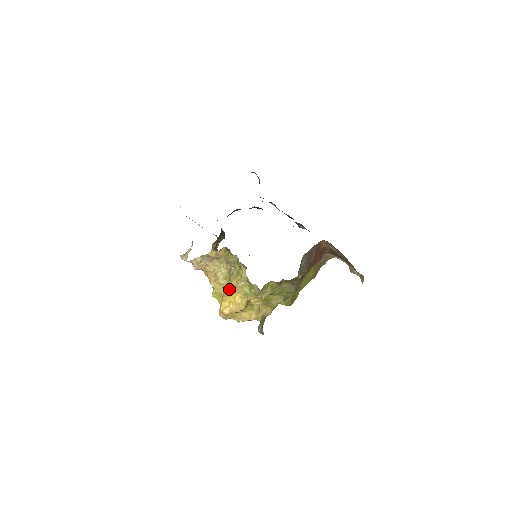
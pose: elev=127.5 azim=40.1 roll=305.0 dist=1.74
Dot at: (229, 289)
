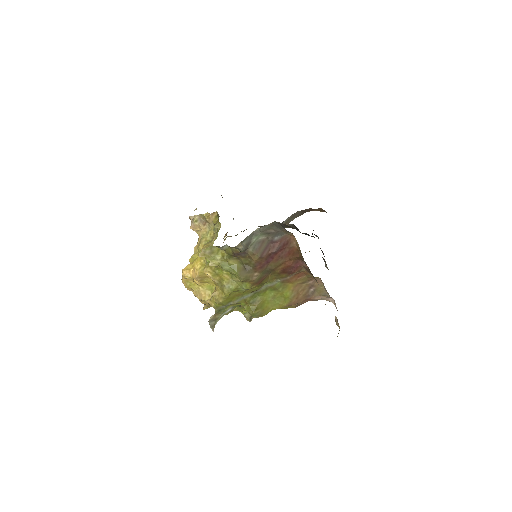
Dot at: occluded
